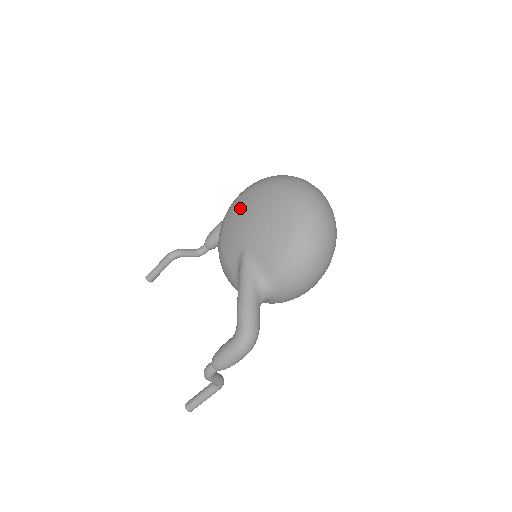
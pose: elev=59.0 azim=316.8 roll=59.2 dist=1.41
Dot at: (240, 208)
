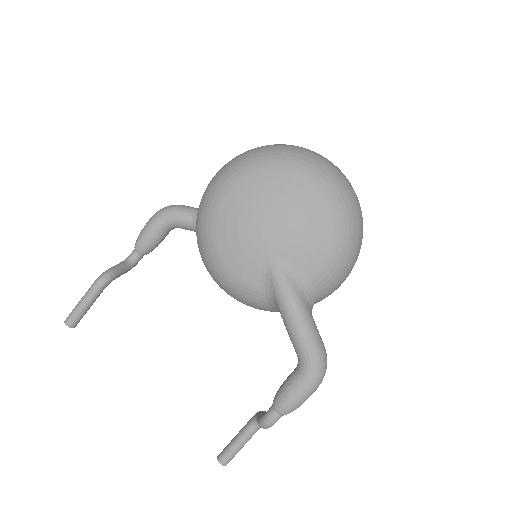
Dot at: (239, 205)
